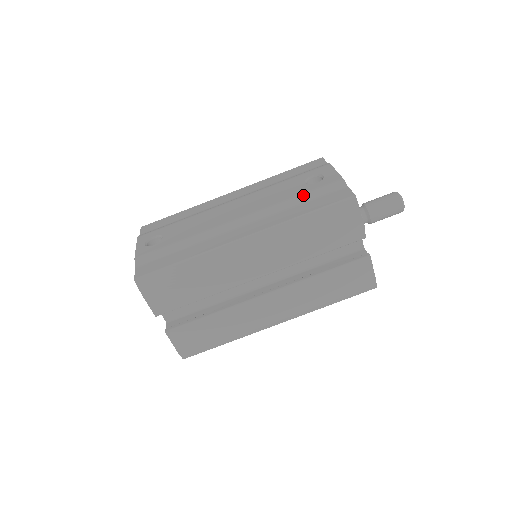
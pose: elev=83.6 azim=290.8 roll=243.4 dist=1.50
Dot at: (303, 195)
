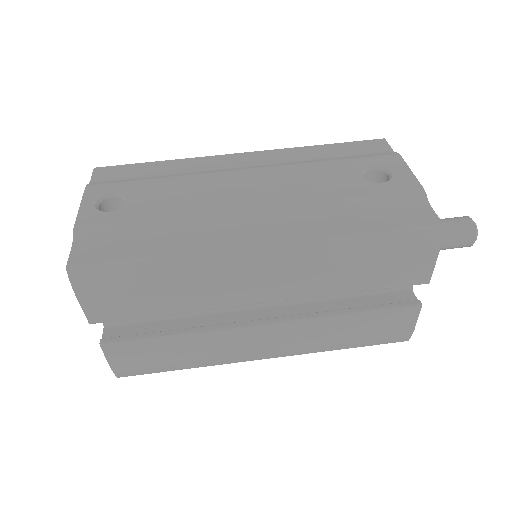
Dot at: (360, 198)
